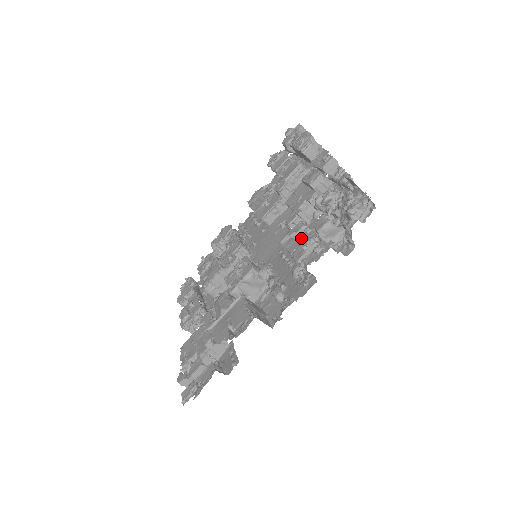
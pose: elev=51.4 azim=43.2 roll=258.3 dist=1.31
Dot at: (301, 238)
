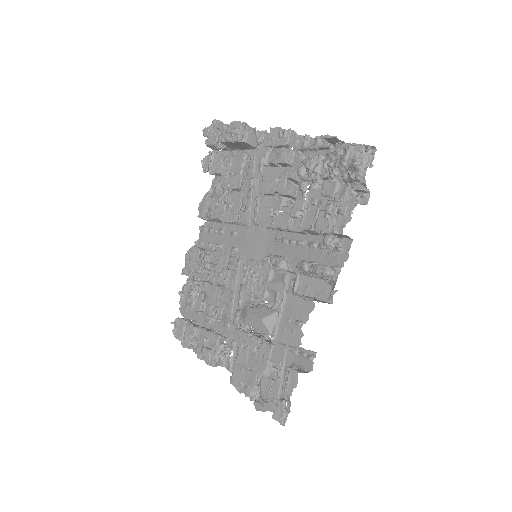
Dot at: (310, 212)
